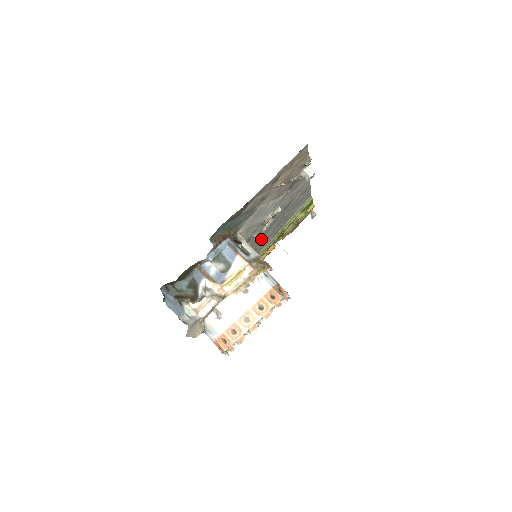
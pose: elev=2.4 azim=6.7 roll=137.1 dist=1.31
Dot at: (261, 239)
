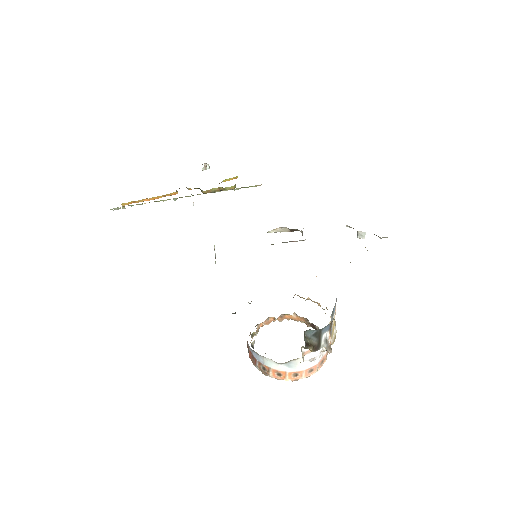
Dot at: occluded
